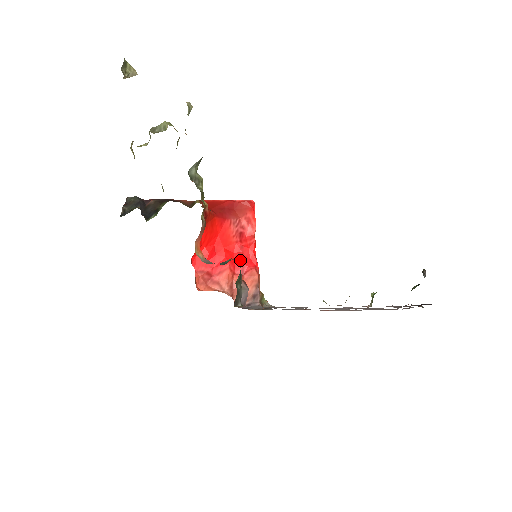
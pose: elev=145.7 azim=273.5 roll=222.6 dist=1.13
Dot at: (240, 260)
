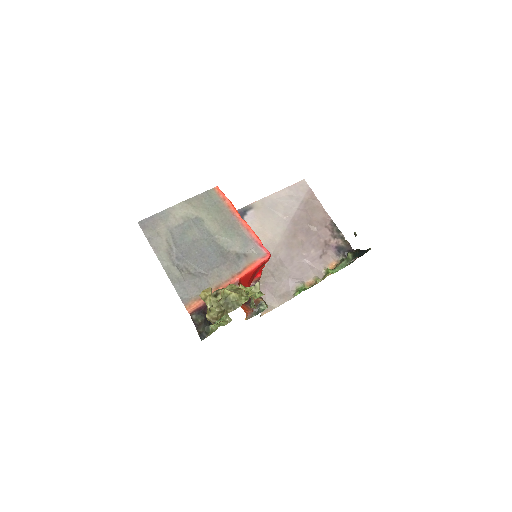
Dot at: occluded
